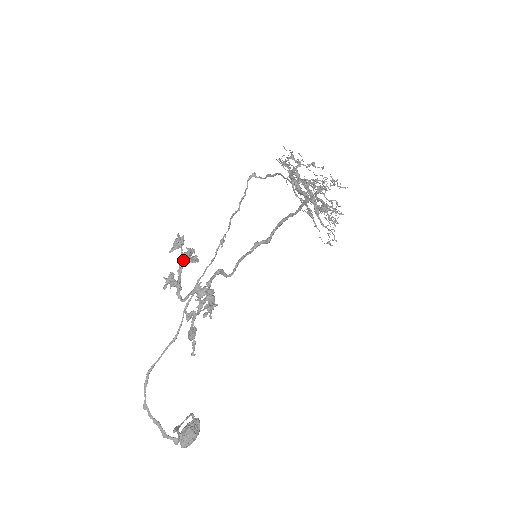
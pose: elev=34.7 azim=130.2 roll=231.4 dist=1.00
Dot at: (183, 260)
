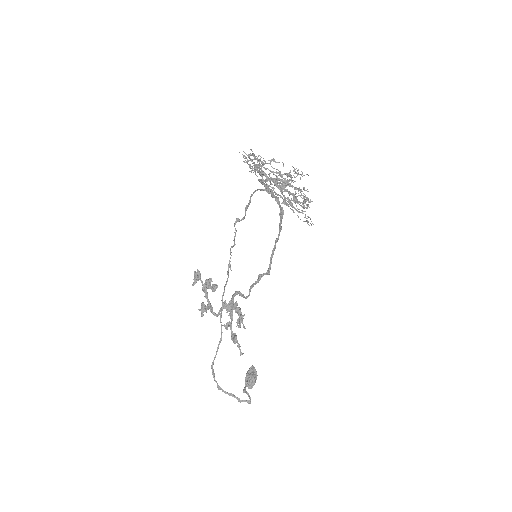
Dot at: (206, 289)
